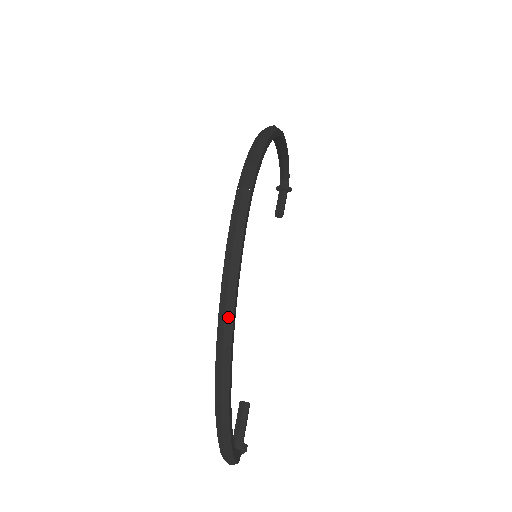
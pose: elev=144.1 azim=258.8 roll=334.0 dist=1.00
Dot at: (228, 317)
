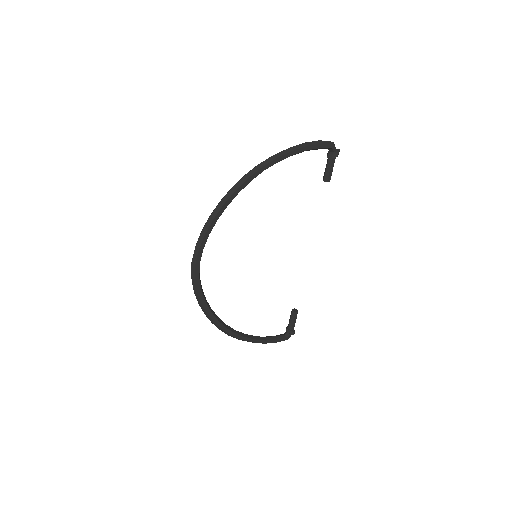
Dot at: (206, 315)
